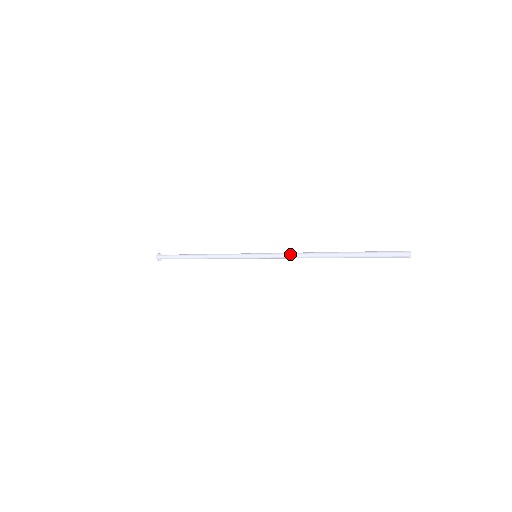
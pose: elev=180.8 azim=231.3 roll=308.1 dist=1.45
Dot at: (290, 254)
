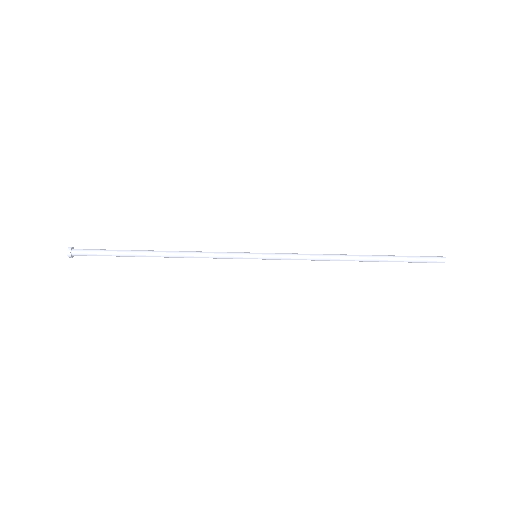
Dot at: (309, 254)
